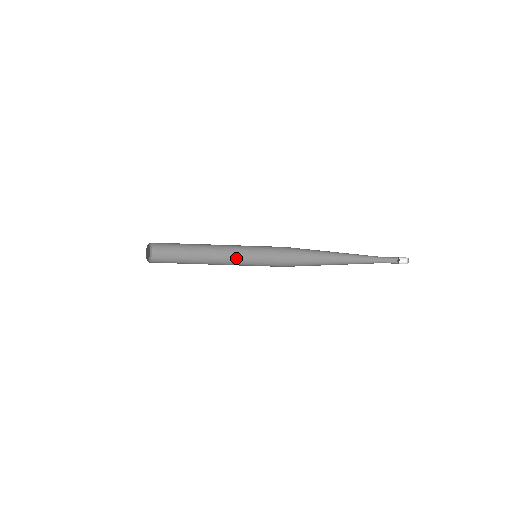
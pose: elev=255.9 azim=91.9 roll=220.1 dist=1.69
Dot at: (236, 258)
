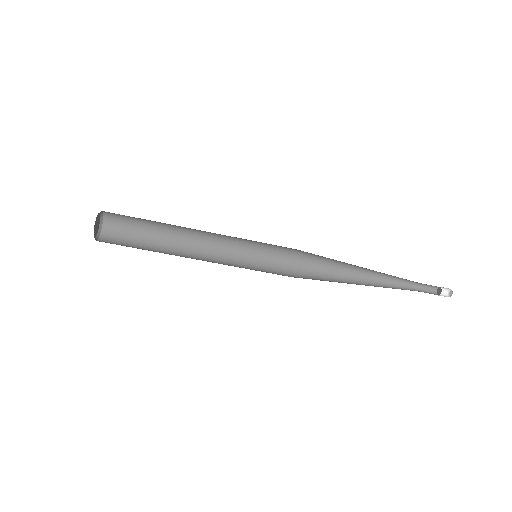
Dot at: (227, 247)
